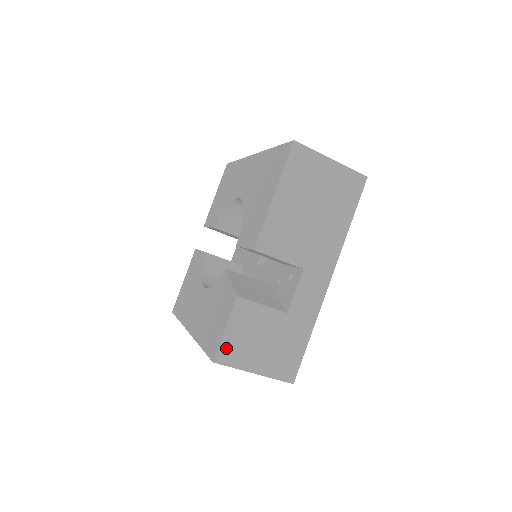
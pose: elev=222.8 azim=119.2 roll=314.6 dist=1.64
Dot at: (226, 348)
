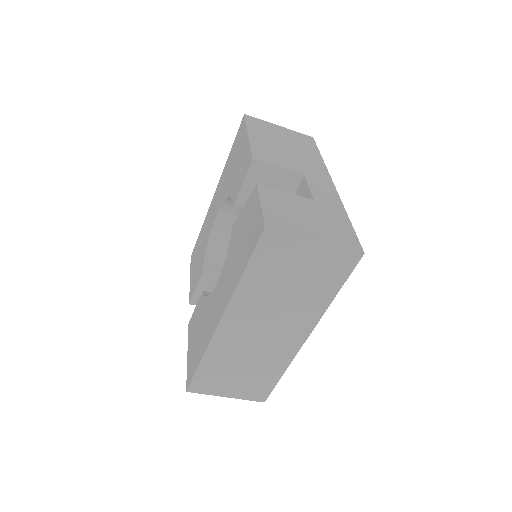
Dot at: (271, 218)
